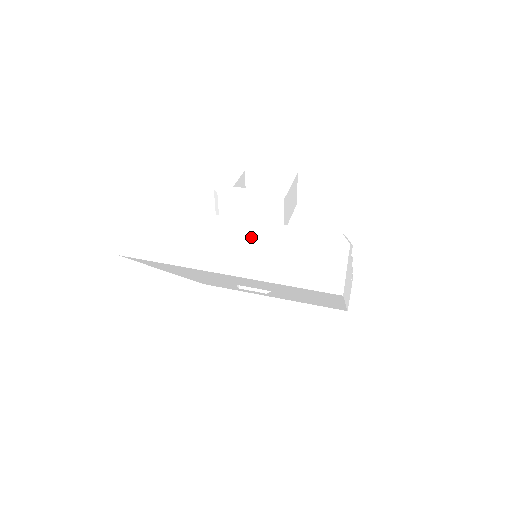
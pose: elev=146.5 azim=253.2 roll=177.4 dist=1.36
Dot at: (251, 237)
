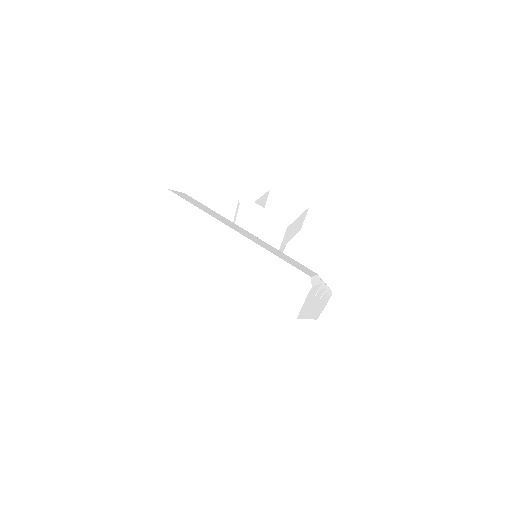
Dot at: (246, 253)
